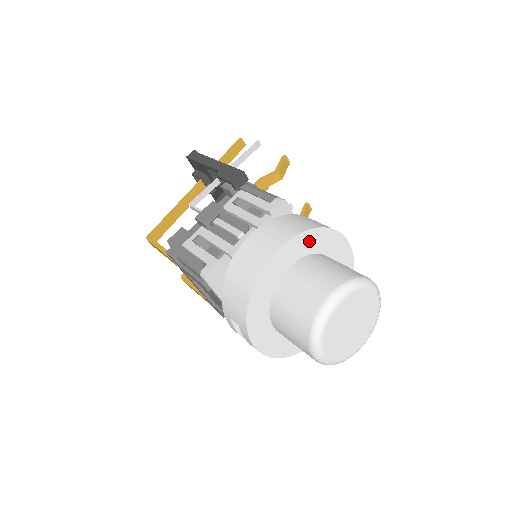
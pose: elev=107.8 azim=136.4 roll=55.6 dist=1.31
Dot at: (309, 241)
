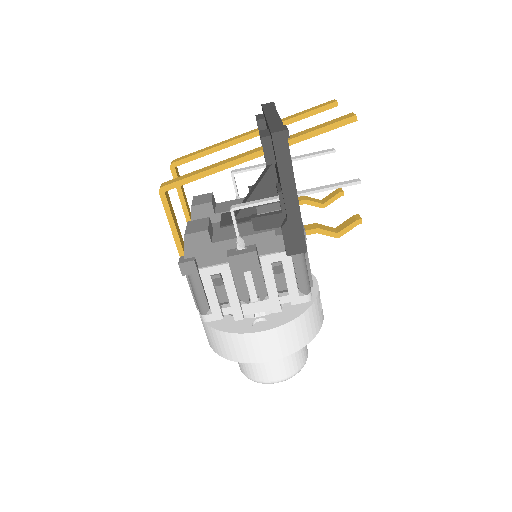
Dot at: occluded
